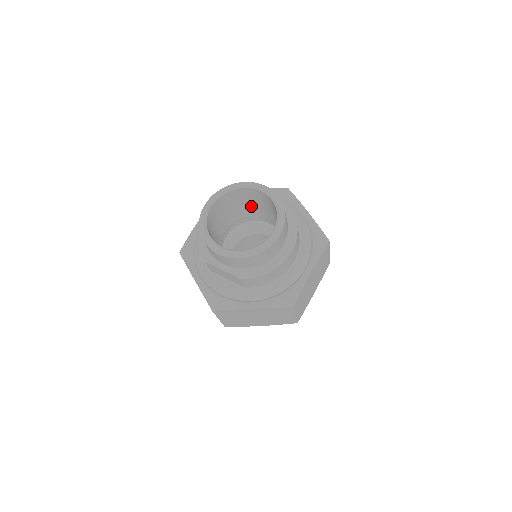
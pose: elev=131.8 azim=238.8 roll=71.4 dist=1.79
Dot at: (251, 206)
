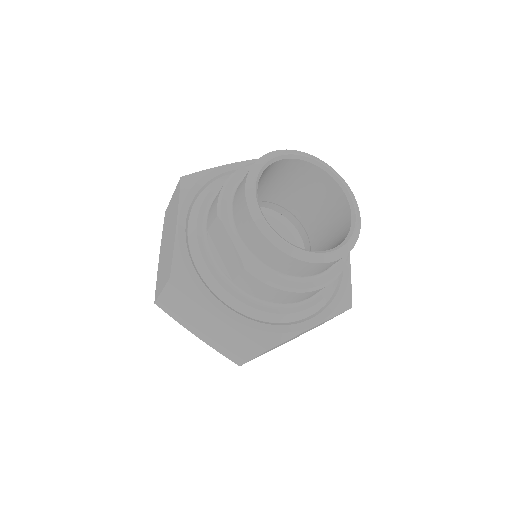
Dot at: (307, 200)
